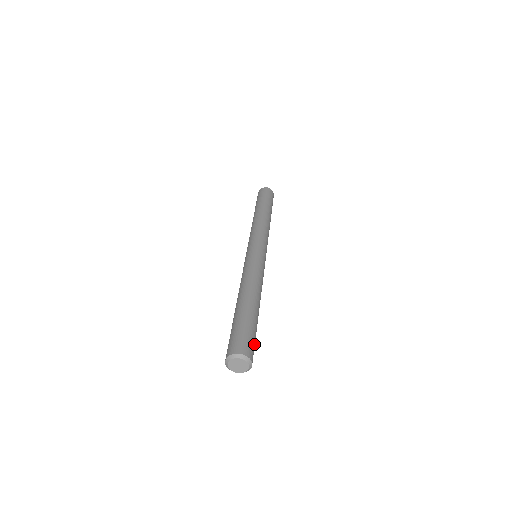
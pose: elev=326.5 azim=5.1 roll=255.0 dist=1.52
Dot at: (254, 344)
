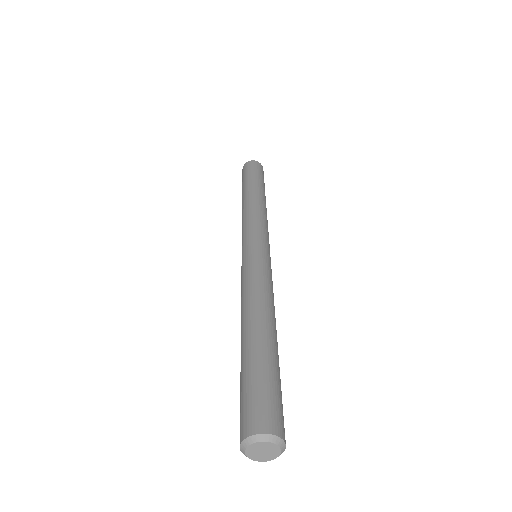
Dot at: occluded
